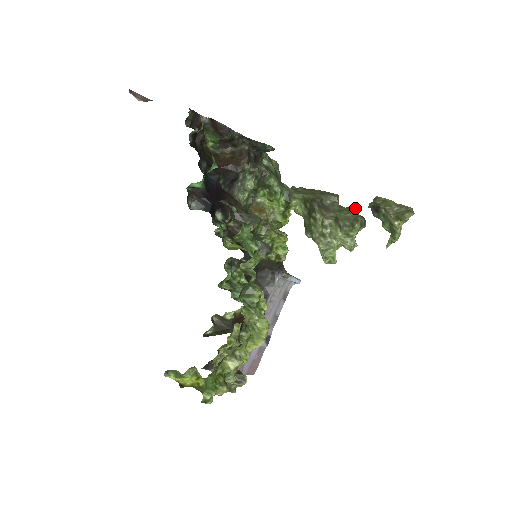
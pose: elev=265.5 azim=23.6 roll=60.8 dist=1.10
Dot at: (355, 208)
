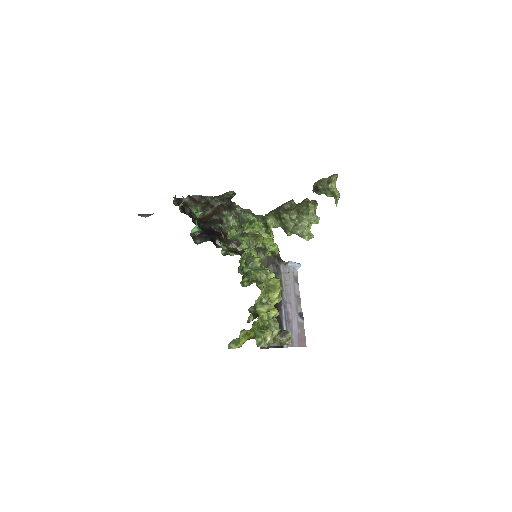
Dot at: (306, 199)
